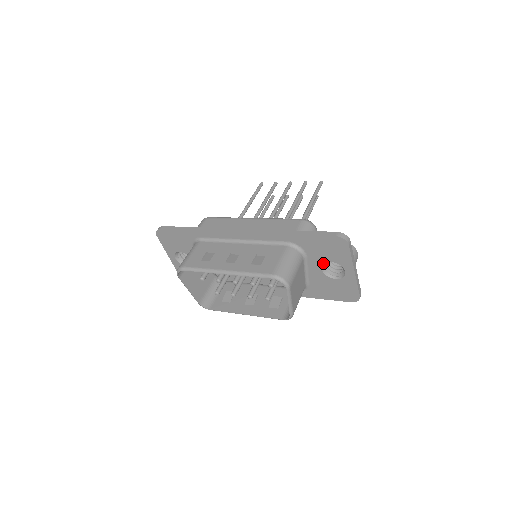
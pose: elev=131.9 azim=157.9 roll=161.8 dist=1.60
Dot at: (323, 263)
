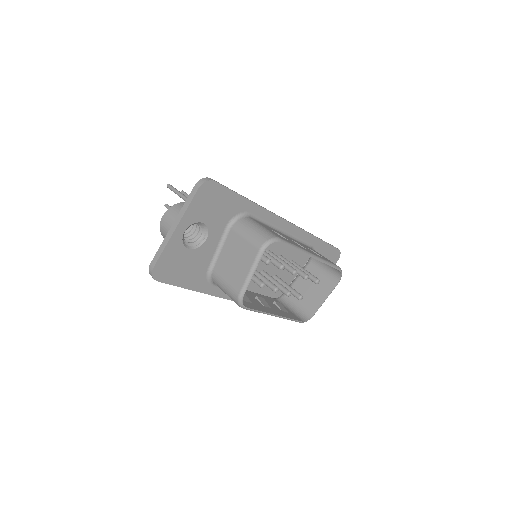
Dot at: occluded
